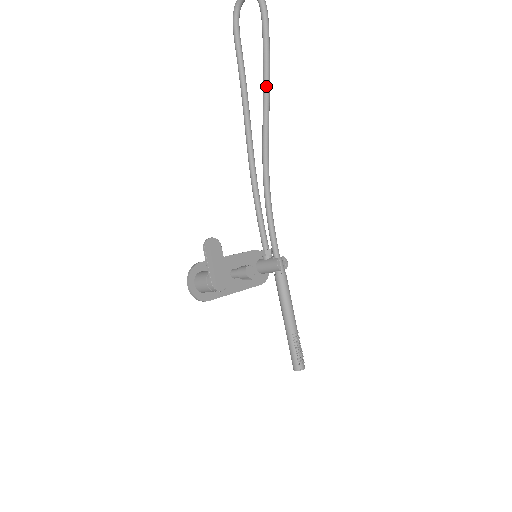
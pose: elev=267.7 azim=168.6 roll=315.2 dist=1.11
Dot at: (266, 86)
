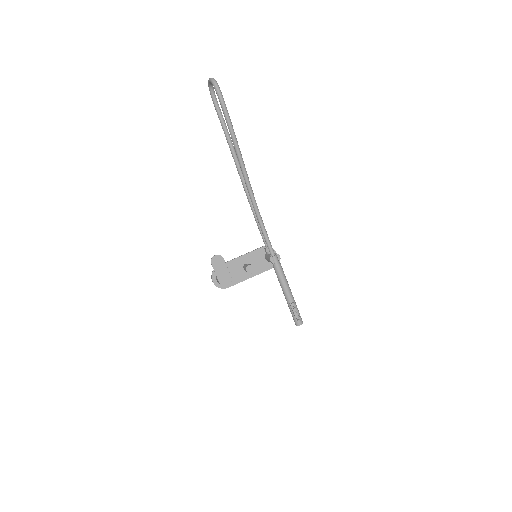
Dot at: (235, 146)
